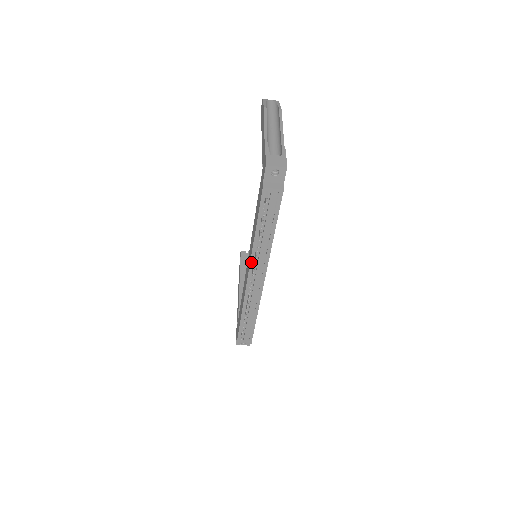
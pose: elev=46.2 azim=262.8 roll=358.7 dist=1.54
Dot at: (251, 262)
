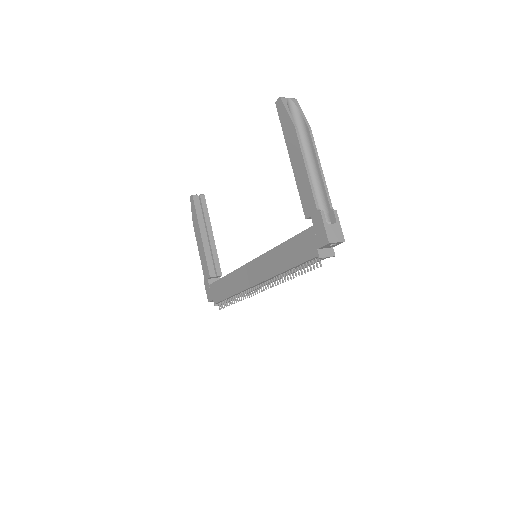
Dot at: (267, 280)
